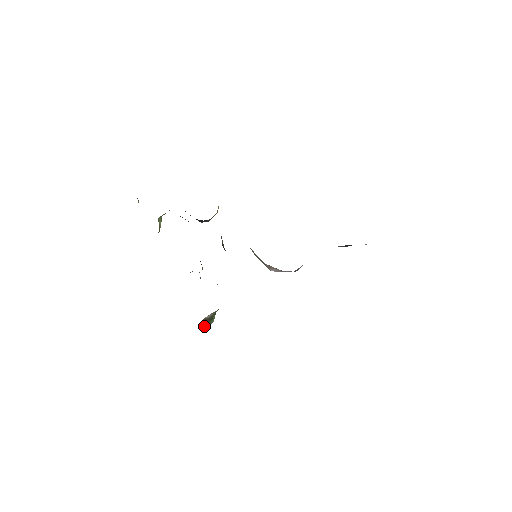
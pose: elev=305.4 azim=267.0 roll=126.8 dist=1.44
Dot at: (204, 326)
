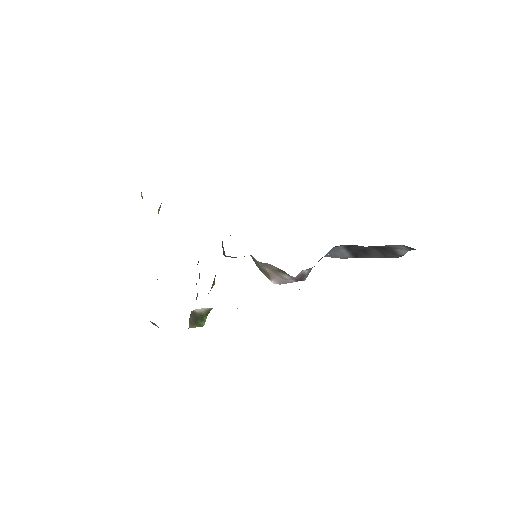
Dot at: (192, 323)
